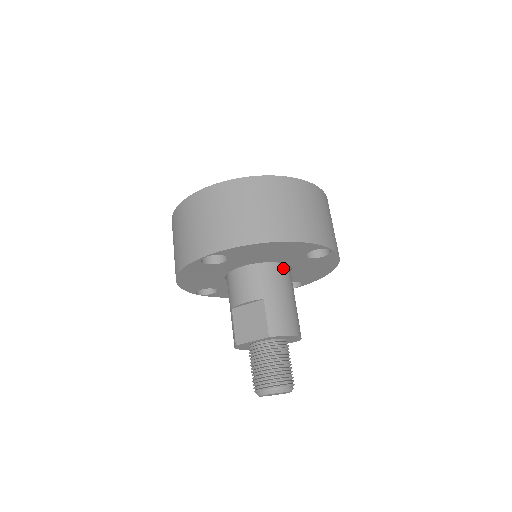
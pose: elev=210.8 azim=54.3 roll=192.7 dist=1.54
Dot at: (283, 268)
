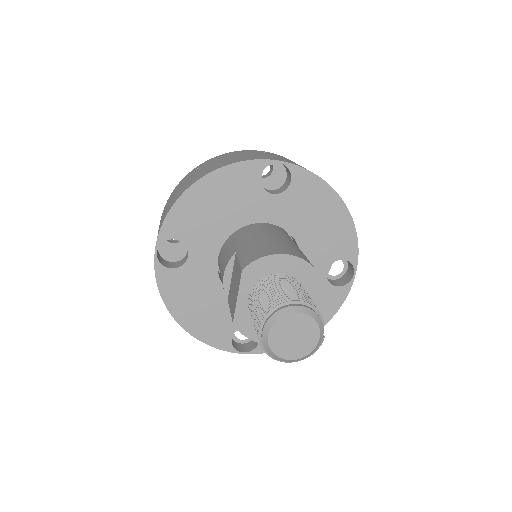
Dot at: (262, 226)
